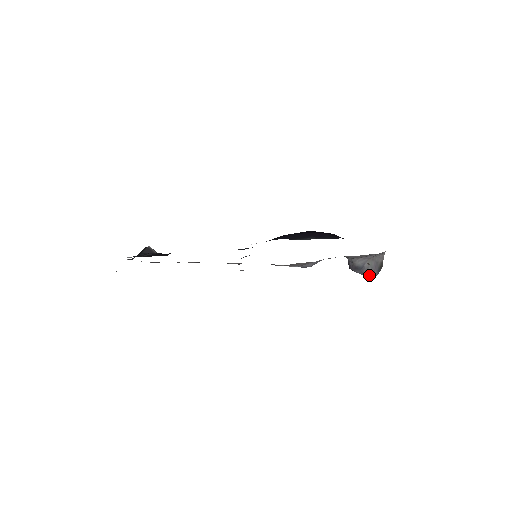
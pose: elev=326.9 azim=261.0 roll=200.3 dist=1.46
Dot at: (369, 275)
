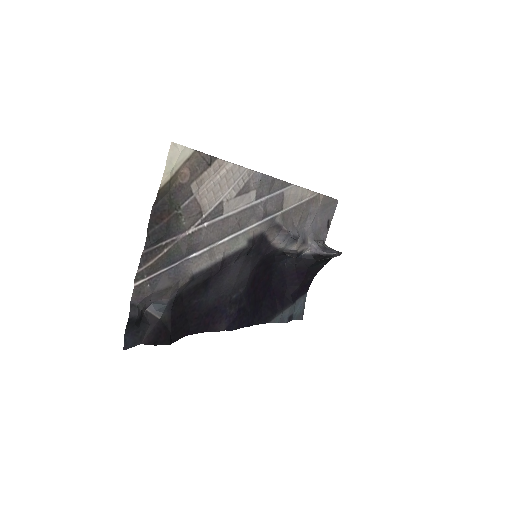
Dot at: (336, 252)
